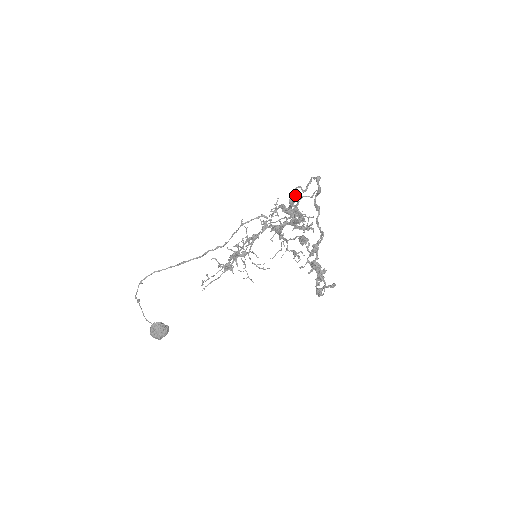
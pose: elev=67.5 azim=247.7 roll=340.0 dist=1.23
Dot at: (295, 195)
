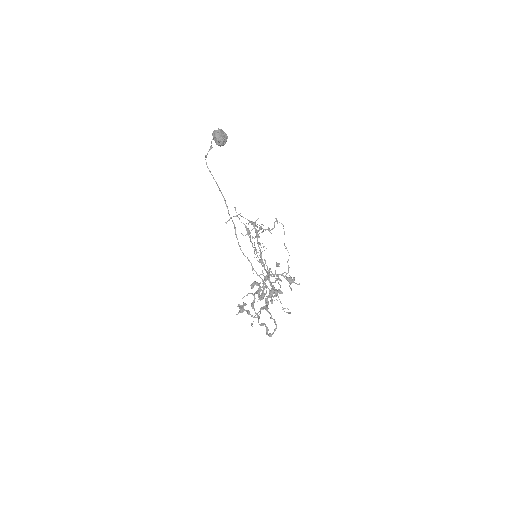
Dot at: occluded
